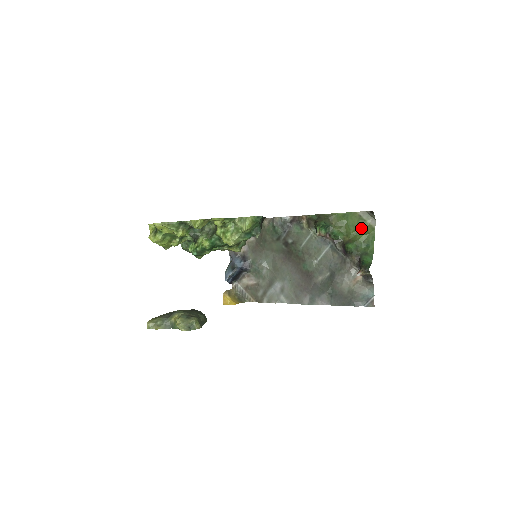
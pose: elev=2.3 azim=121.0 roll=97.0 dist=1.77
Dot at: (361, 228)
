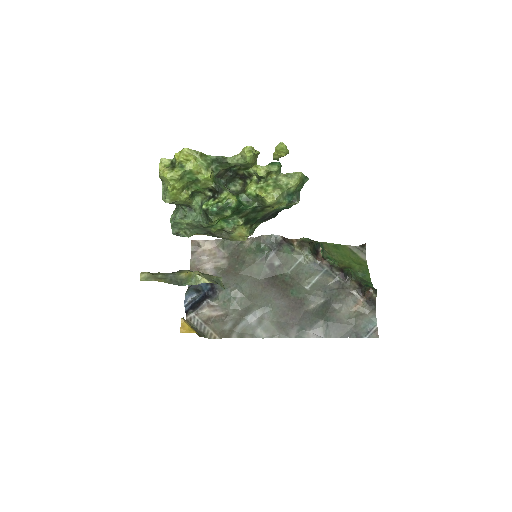
Dot at: (354, 259)
